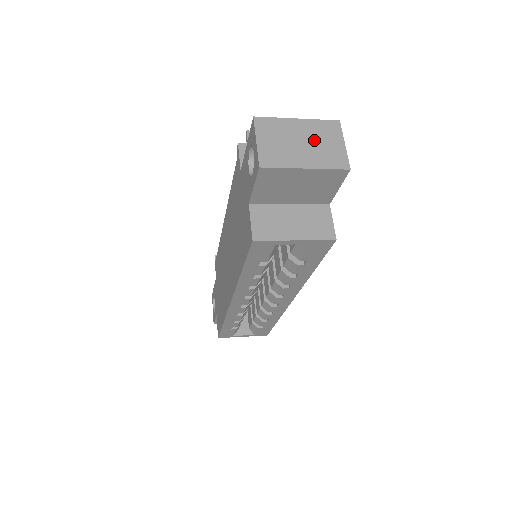
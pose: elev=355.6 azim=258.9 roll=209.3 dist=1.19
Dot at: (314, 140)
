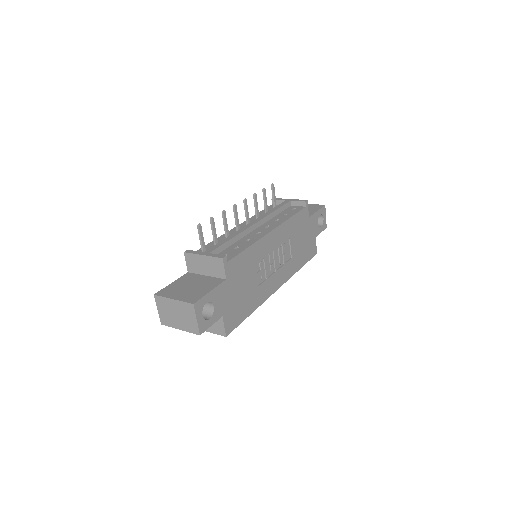
Dot at: (182, 314)
